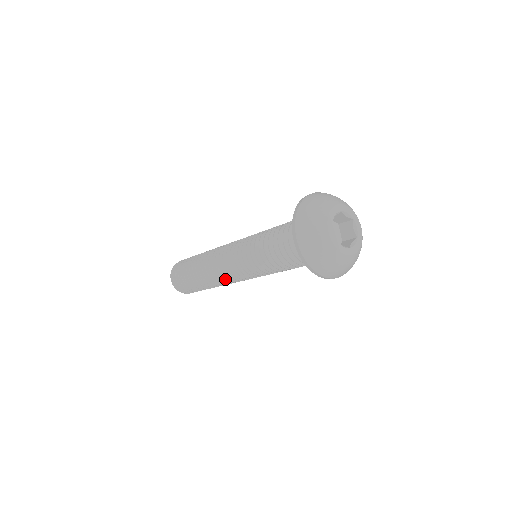
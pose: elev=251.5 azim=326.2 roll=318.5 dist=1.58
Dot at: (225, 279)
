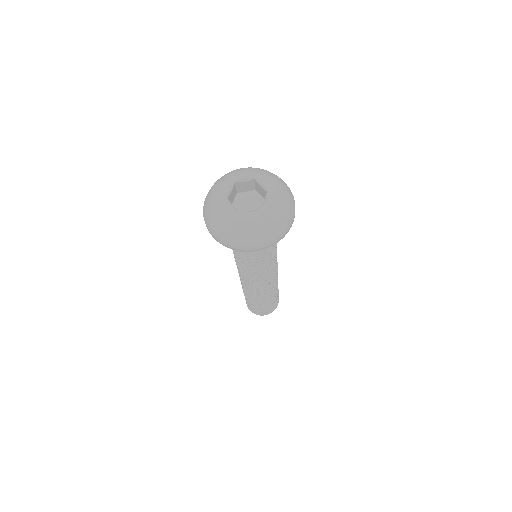
Dot at: (241, 280)
